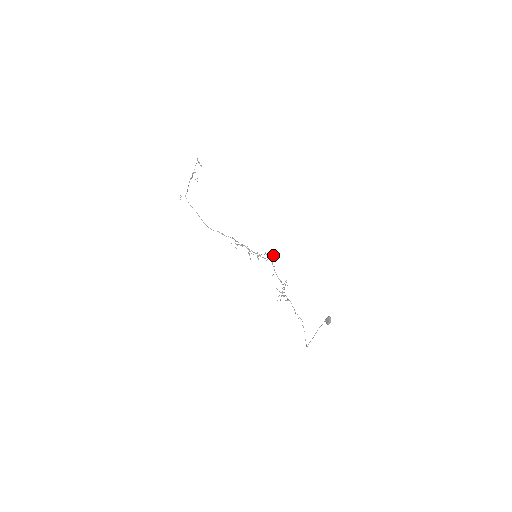
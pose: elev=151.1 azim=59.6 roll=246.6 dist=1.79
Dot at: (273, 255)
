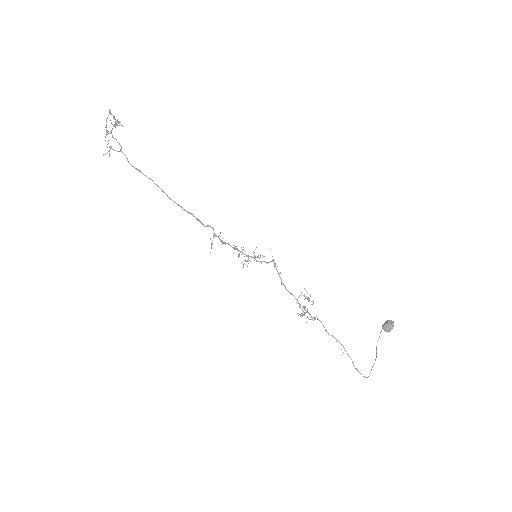
Dot at: occluded
